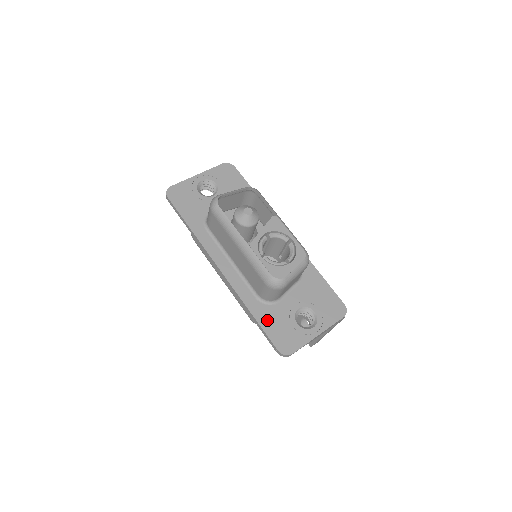
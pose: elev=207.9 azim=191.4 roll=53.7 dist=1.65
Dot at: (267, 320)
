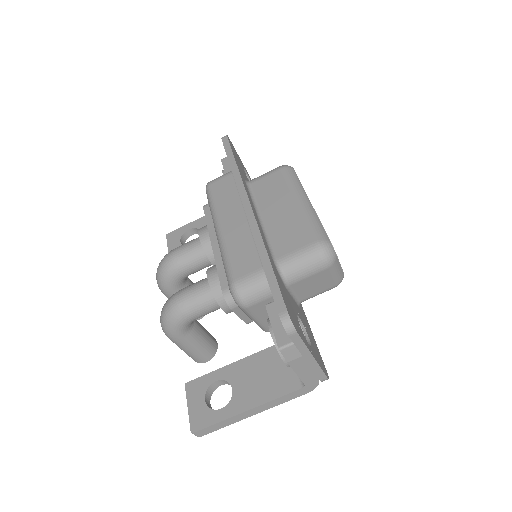
Dot at: occluded
